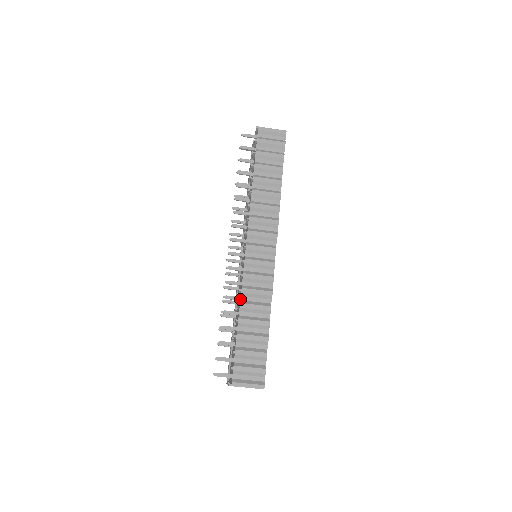
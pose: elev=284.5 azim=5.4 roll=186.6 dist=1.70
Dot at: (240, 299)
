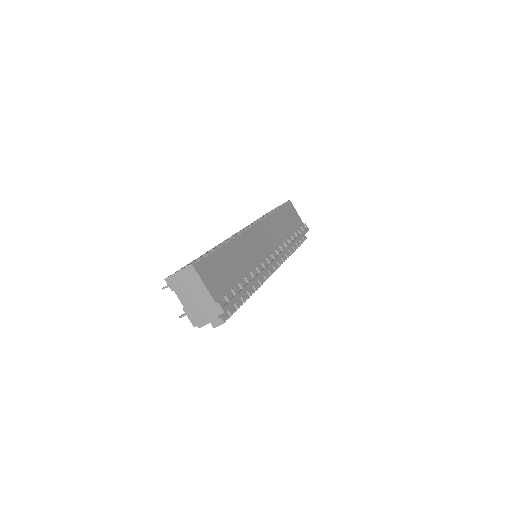
Dot at: occluded
